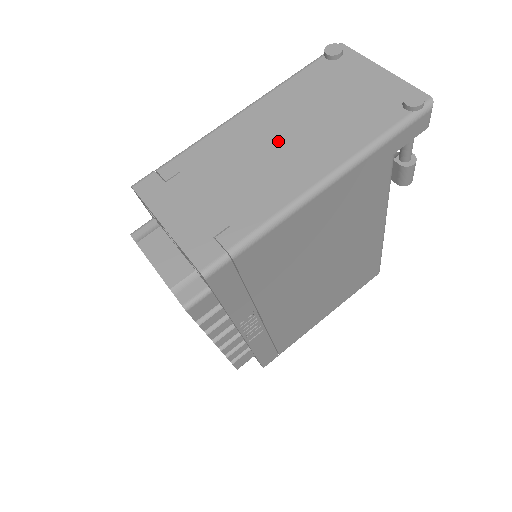
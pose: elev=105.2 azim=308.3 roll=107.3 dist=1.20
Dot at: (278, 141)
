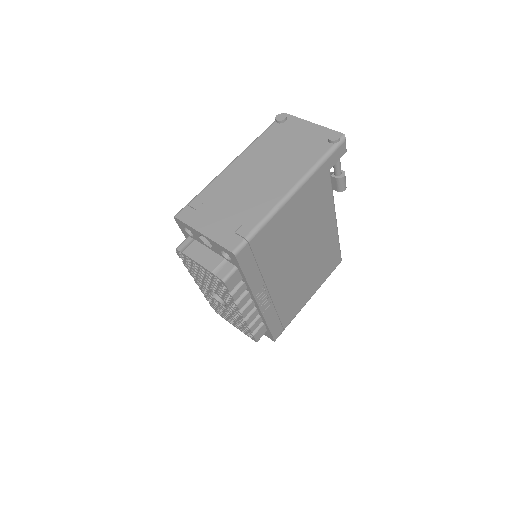
Dot at: (260, 174)
